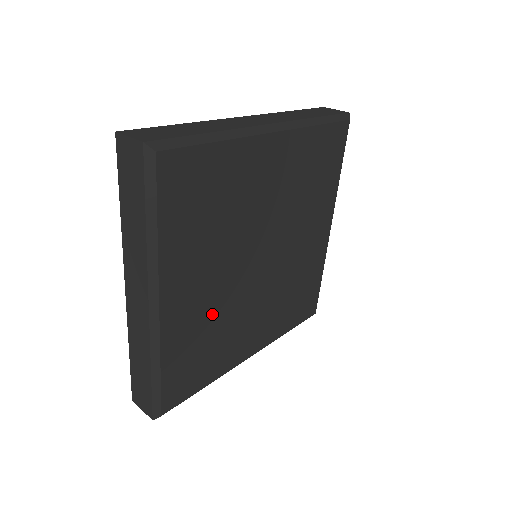
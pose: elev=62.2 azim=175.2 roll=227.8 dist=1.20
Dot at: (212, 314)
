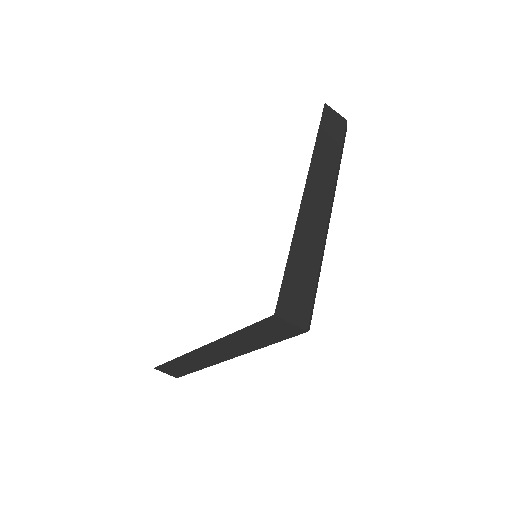
Dot at: occluded
